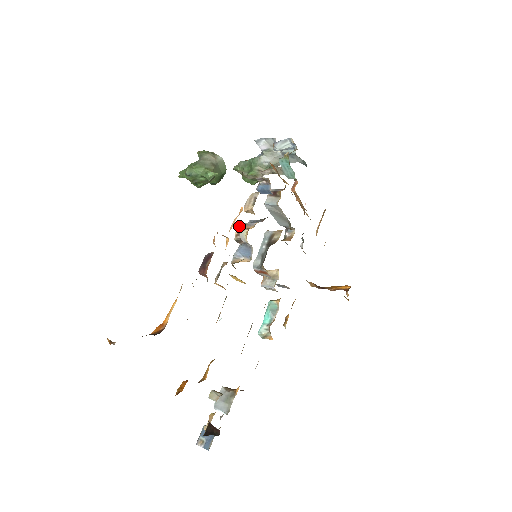
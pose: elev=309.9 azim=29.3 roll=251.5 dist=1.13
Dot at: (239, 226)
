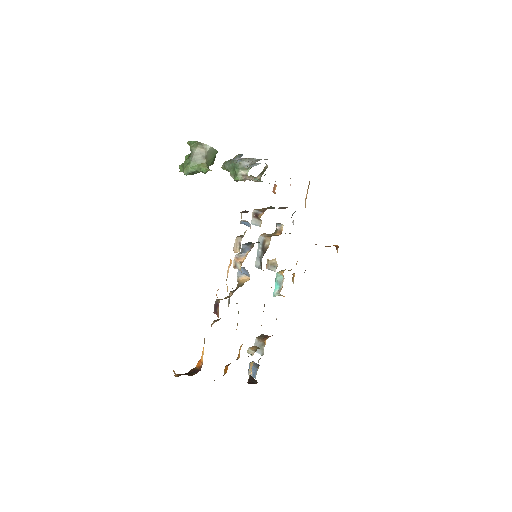
Dot at: (234, 260)
